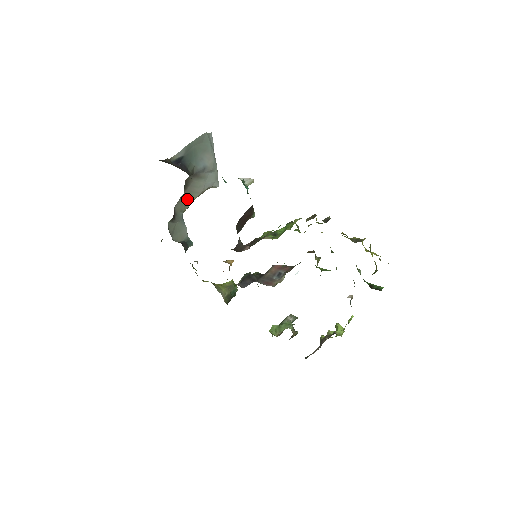
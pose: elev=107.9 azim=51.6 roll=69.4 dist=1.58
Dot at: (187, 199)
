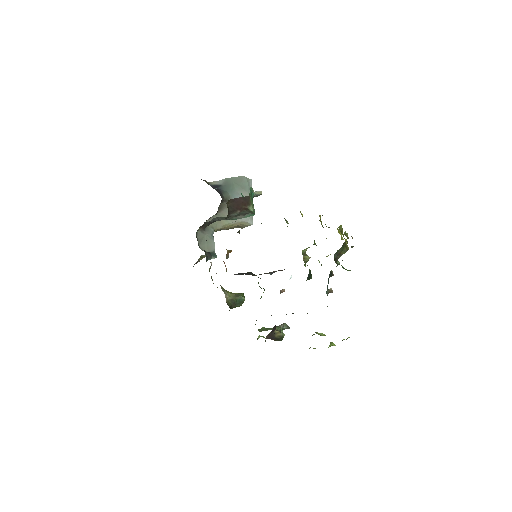
Dot at: (220, 221)
